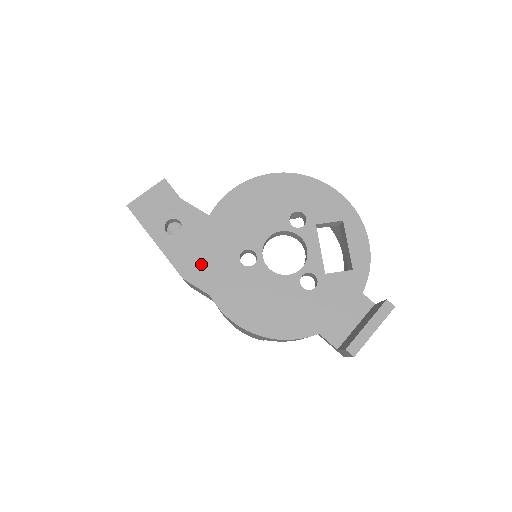
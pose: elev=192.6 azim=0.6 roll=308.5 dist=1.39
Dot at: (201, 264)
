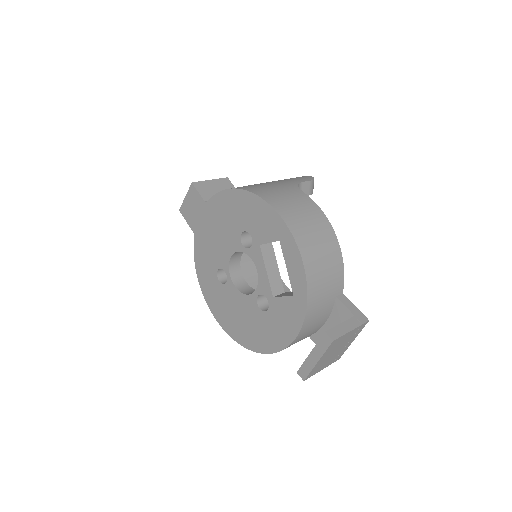
Dot at: (198, 279)
